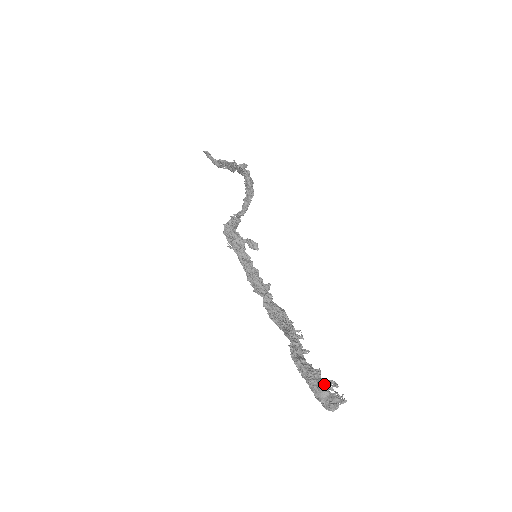
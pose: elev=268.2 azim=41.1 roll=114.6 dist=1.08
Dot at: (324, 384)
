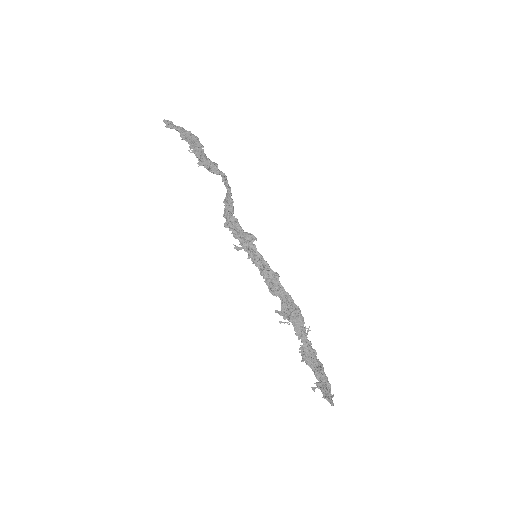
Dot at: (324, 381)
